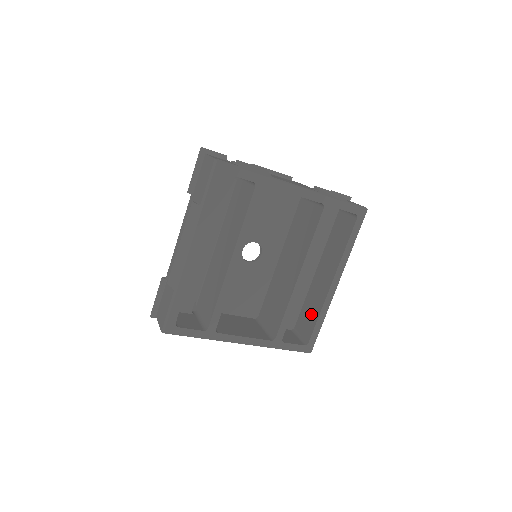
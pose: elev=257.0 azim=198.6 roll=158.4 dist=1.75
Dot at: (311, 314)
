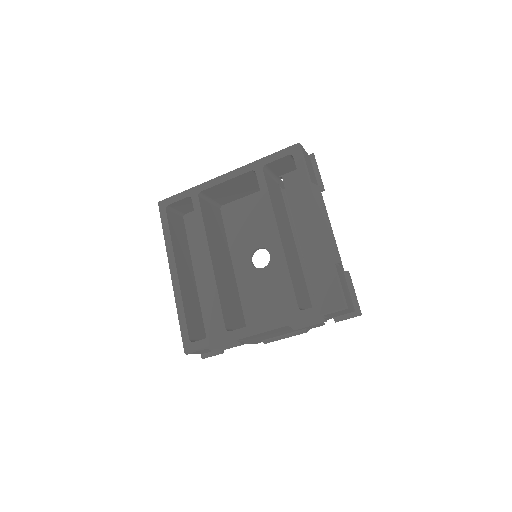
Dot at: occluded
